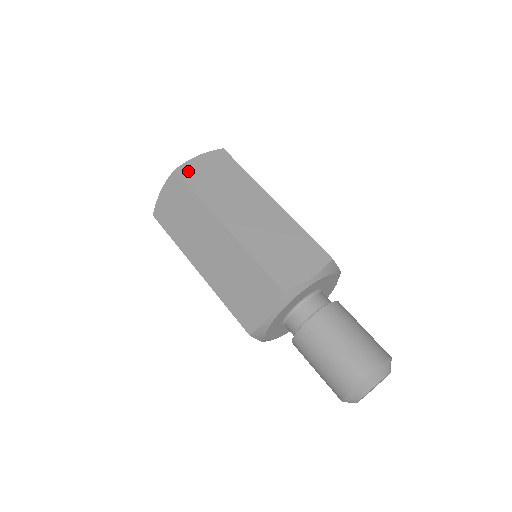
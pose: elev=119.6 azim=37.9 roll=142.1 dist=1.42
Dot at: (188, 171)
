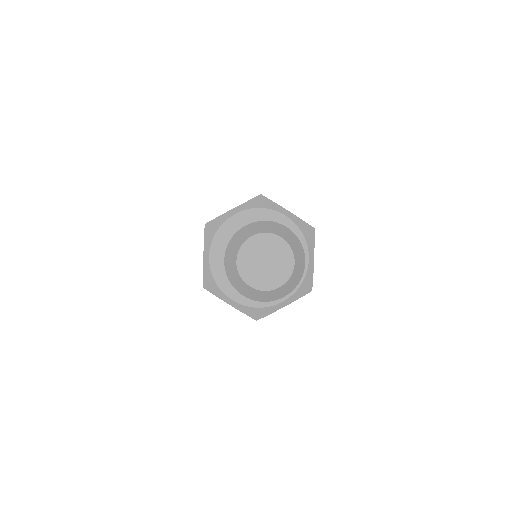
Dot at: occluded
